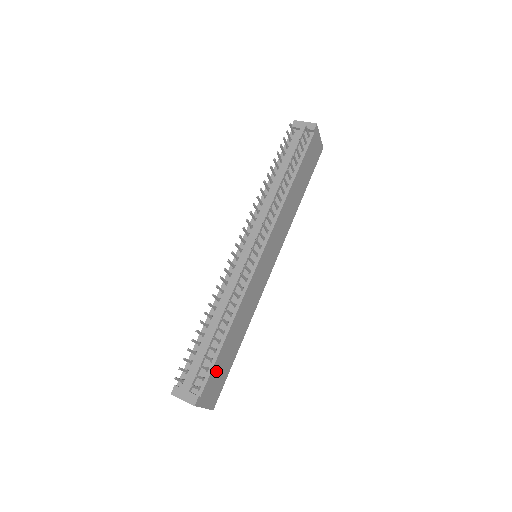
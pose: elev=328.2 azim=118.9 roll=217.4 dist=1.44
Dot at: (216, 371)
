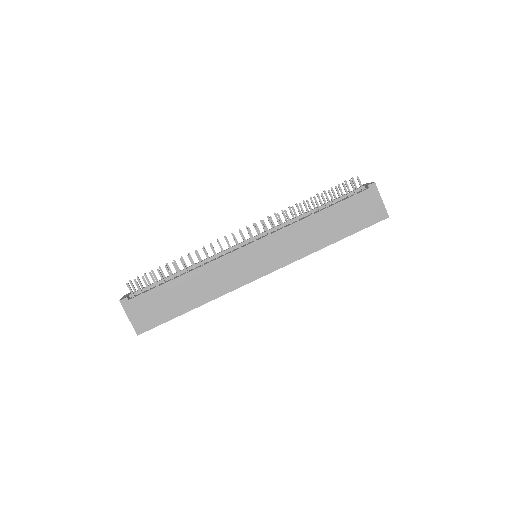
Dot at: (154, 298)
